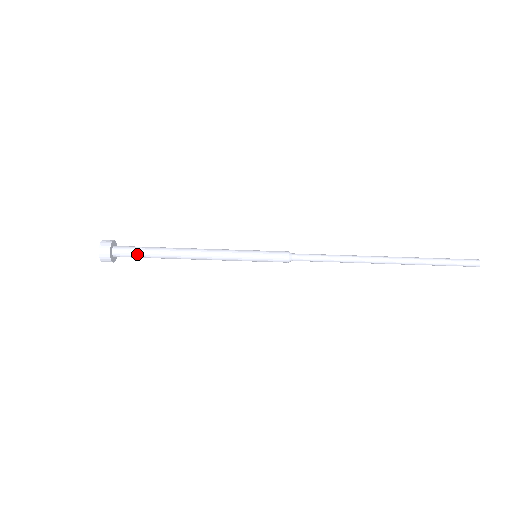
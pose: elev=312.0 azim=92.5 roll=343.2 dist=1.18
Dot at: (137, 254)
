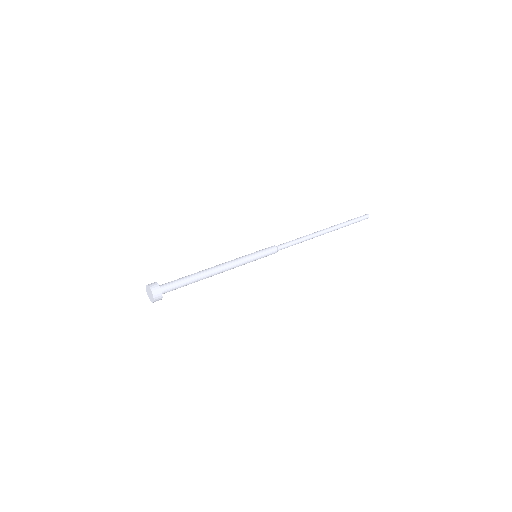
Dot at: occluded
